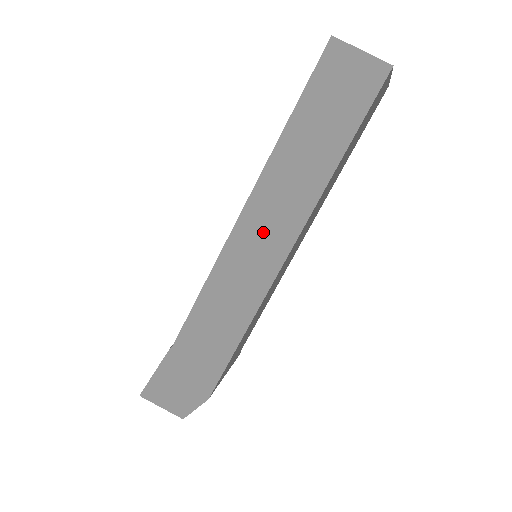
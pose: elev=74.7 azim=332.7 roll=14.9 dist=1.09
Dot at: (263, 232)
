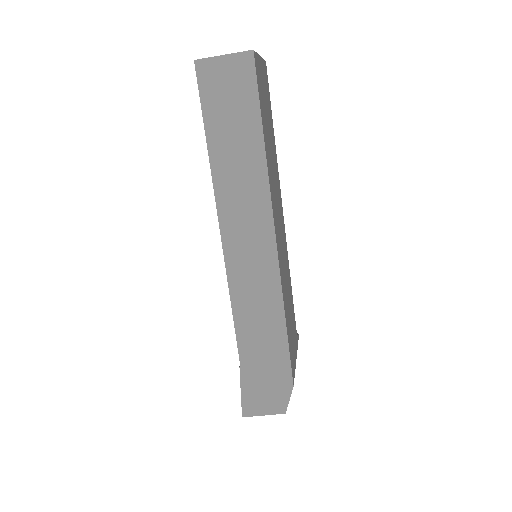
Dot at: (246, 236)
